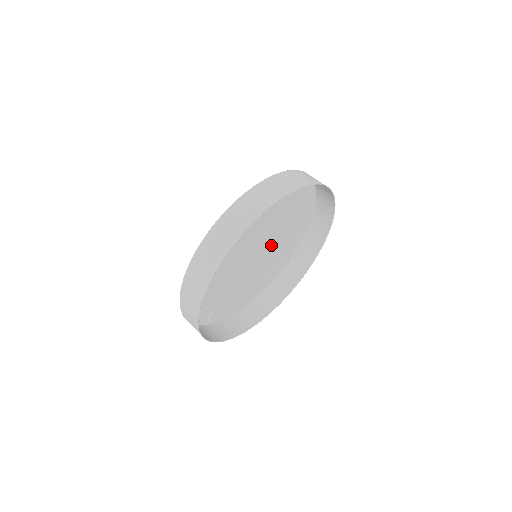
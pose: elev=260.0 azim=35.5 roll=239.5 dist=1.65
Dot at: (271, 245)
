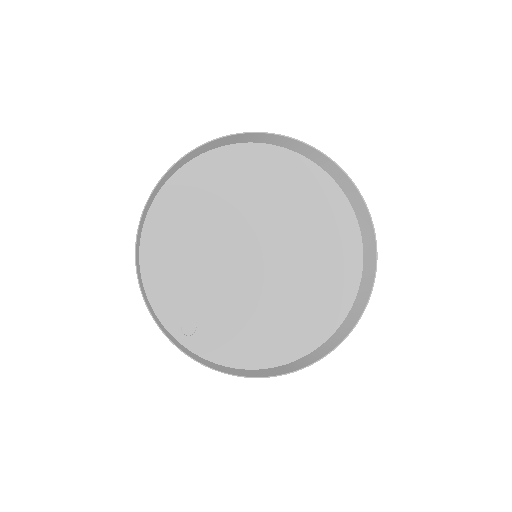
Dot at: (289, 263)
